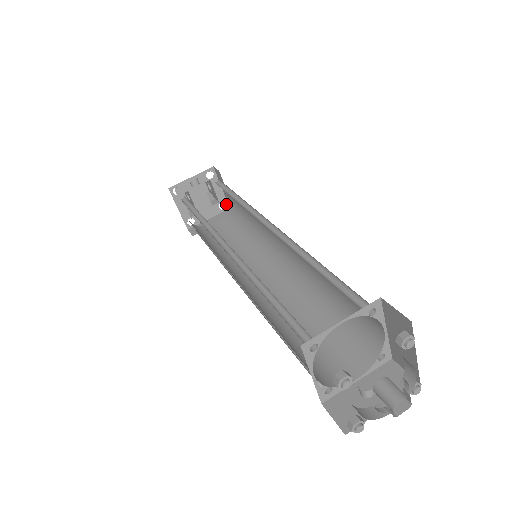
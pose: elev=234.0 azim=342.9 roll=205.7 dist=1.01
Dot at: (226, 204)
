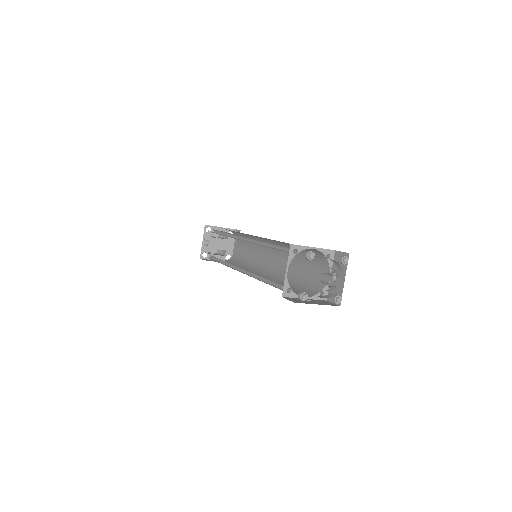
Dot at: (232, 230)
